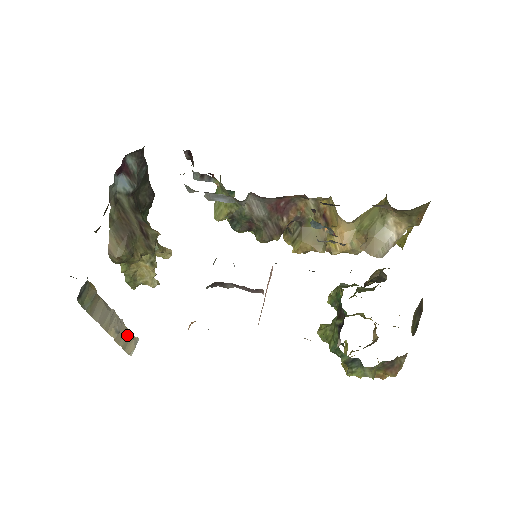
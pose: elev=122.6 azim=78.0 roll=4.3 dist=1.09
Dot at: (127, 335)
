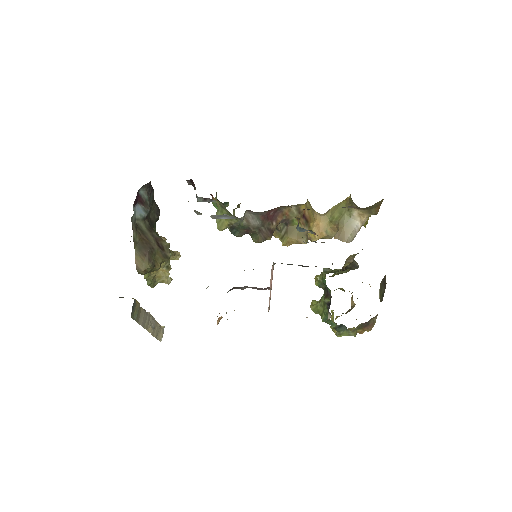
Dot at: (157, 327)
